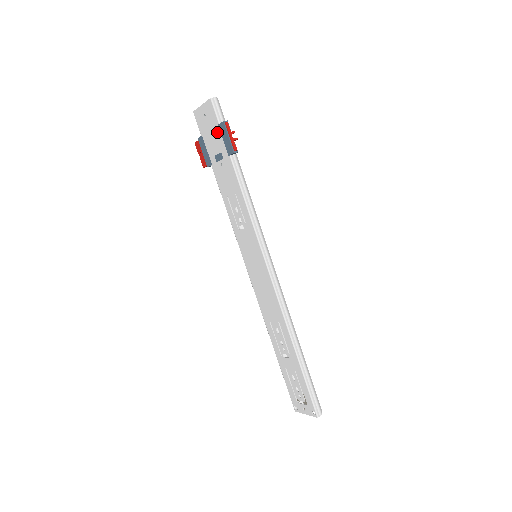
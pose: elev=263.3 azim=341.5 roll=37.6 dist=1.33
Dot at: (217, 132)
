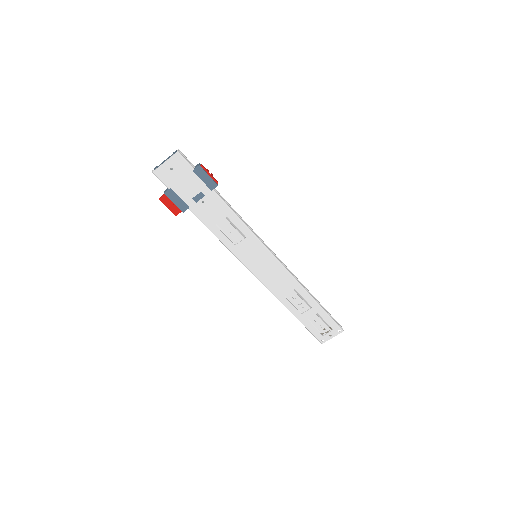
Dot at: (192, 177)
